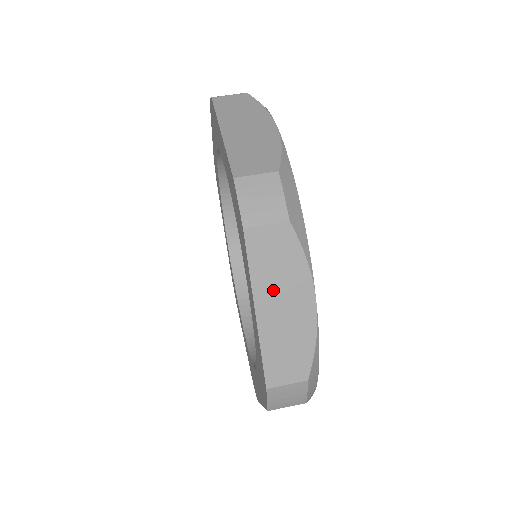
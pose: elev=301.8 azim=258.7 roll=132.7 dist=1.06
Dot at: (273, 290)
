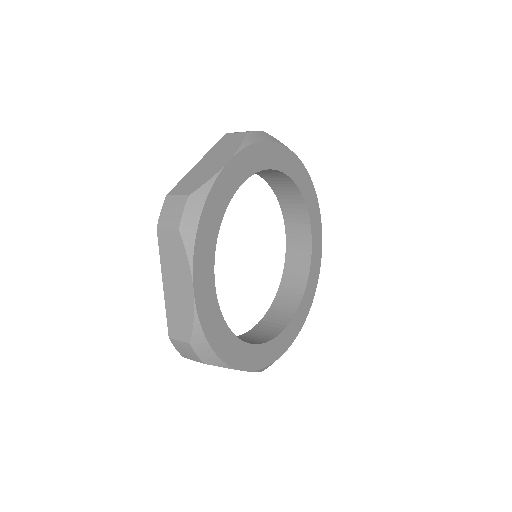
Dot at: (215, 155)
